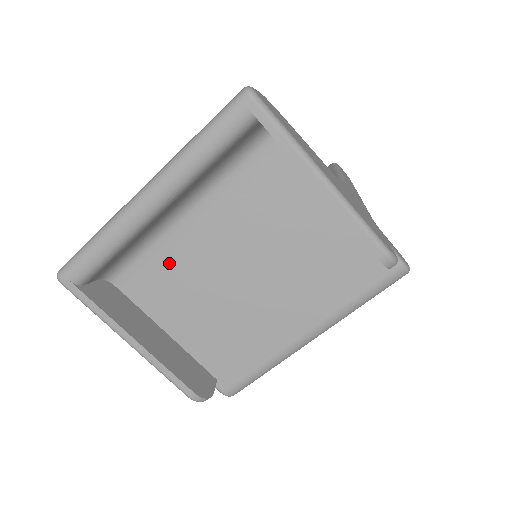
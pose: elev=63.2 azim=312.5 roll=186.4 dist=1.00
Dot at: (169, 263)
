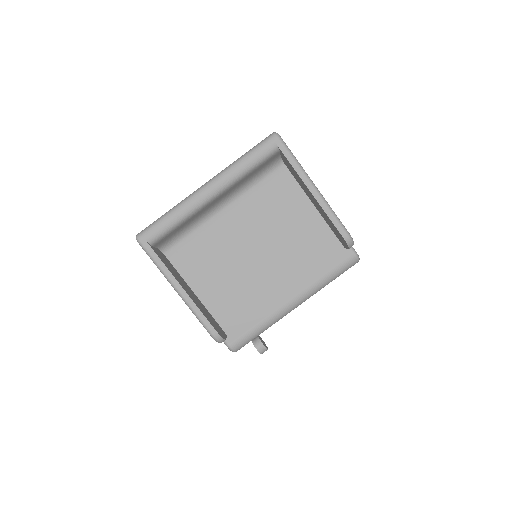
Dot at: (206, 242)
